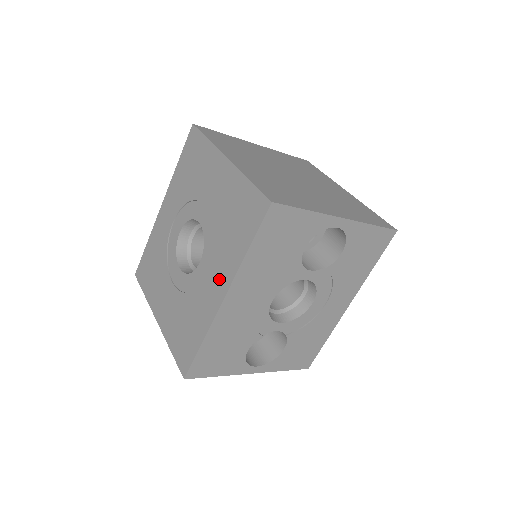
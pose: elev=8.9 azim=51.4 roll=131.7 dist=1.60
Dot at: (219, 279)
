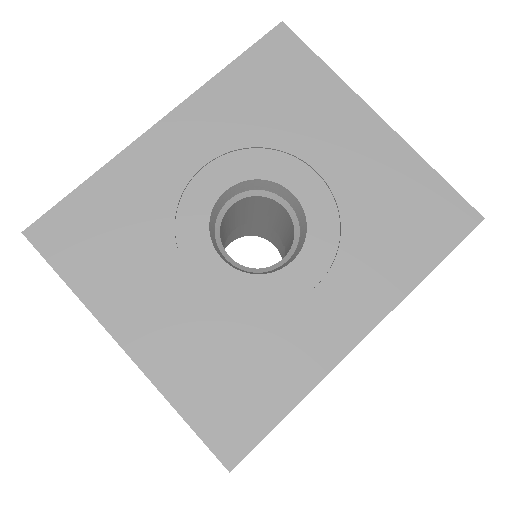
Dot at: (354, 302)
